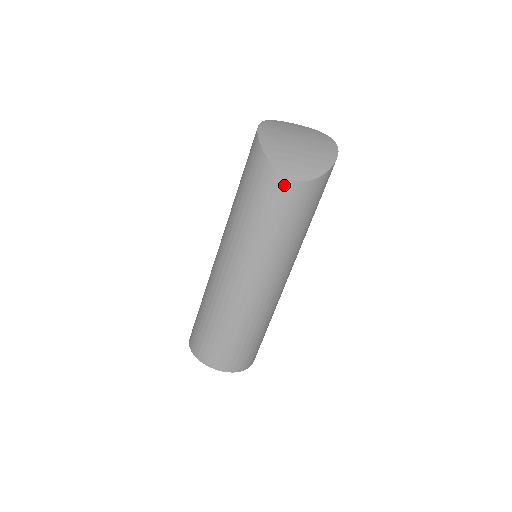
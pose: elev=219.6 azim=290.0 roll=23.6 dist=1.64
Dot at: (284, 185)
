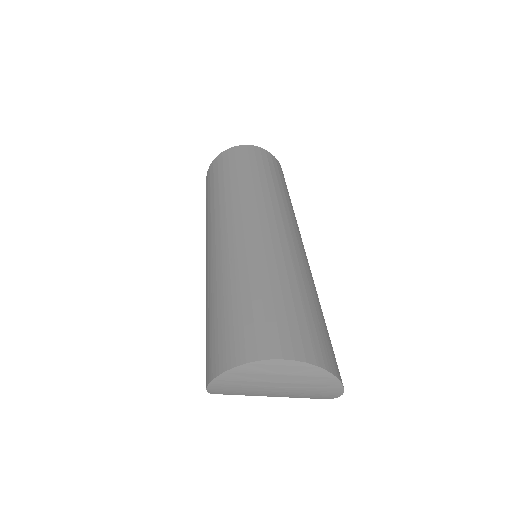
Dot at: occluded
